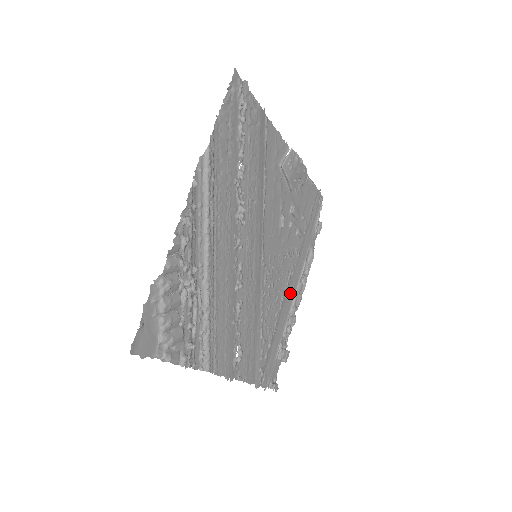
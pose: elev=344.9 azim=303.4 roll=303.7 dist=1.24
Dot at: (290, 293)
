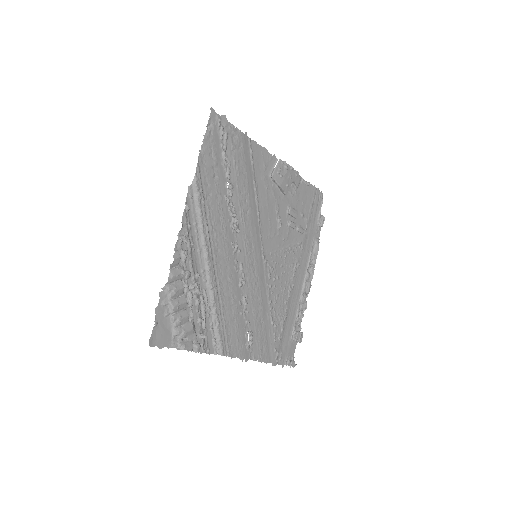
Dot at: (298, 282)
